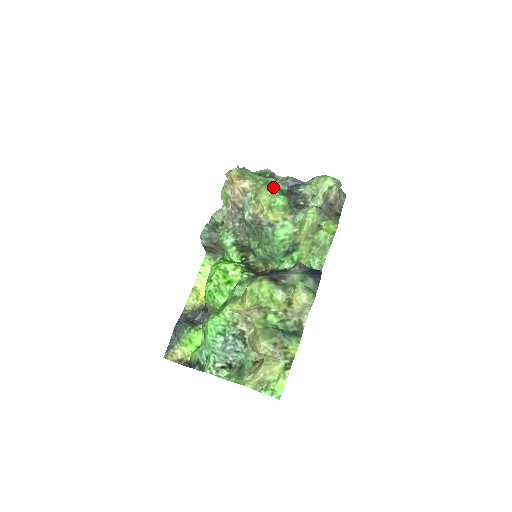
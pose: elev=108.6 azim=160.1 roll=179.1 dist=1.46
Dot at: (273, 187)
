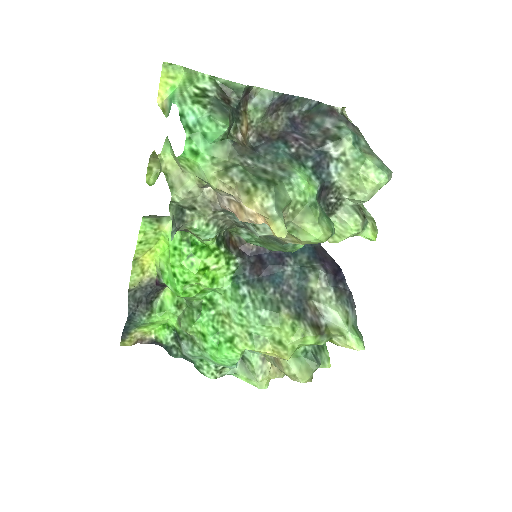
Dot at: (320, 217)
